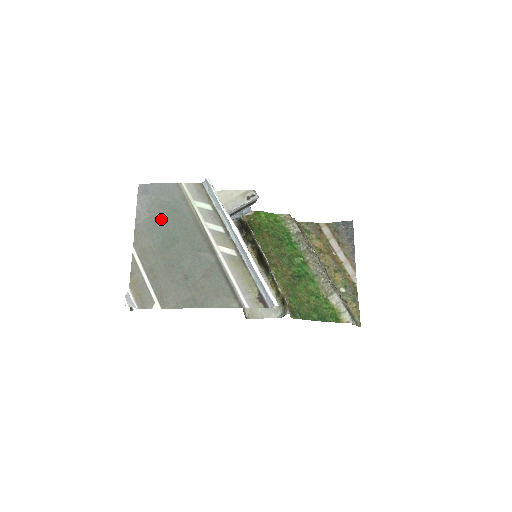
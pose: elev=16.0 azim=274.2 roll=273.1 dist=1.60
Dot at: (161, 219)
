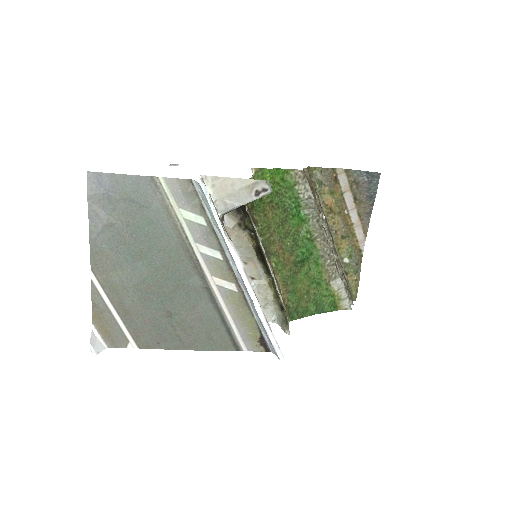
Dot at: (129, 233)
